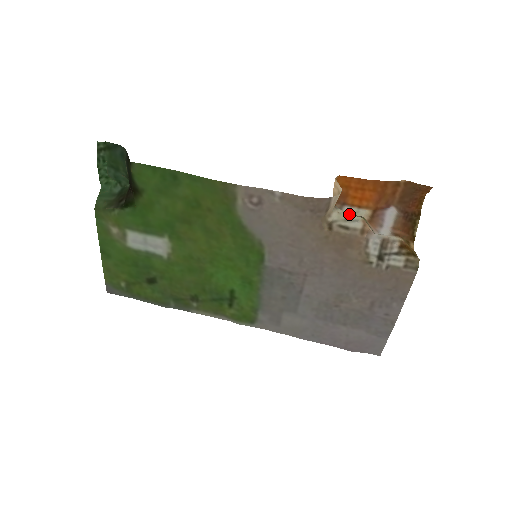
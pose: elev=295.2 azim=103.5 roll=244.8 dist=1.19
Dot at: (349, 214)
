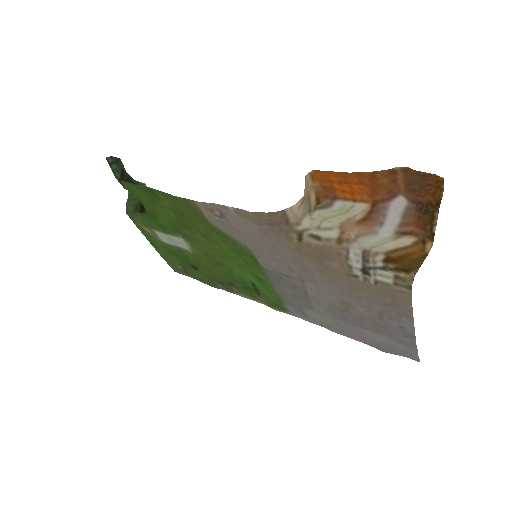
Dot at: (323, 220)
